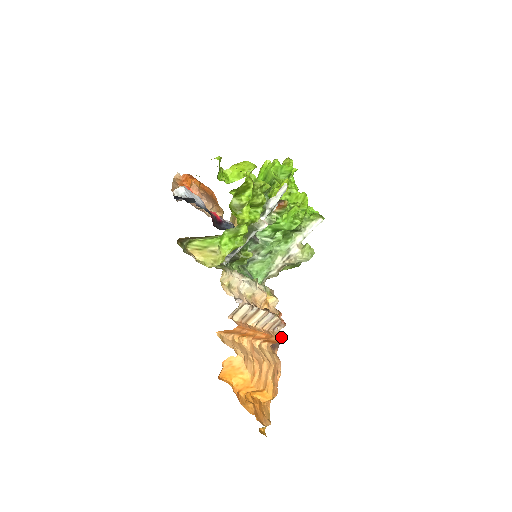
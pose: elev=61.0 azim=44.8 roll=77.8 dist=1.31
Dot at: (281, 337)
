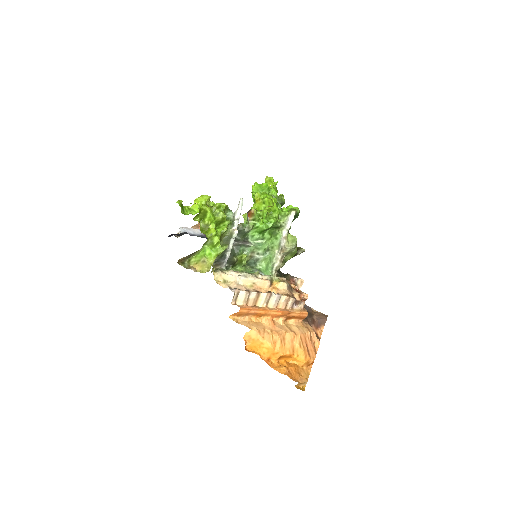
Dot at: (304, 312)
